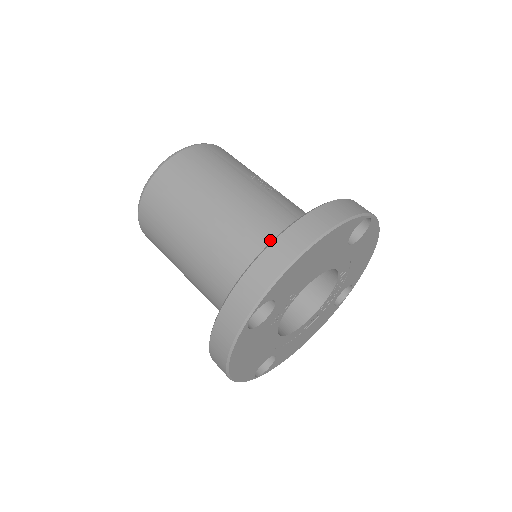
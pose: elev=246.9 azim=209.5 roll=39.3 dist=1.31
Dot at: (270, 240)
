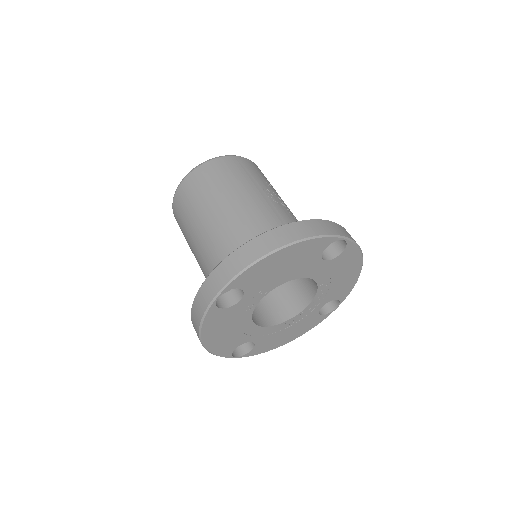
Dot at: occluded
